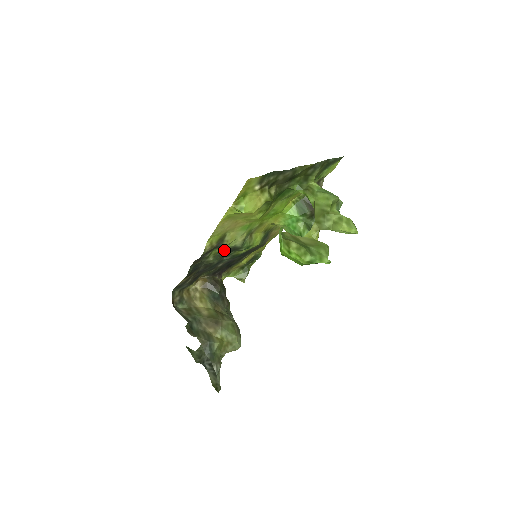
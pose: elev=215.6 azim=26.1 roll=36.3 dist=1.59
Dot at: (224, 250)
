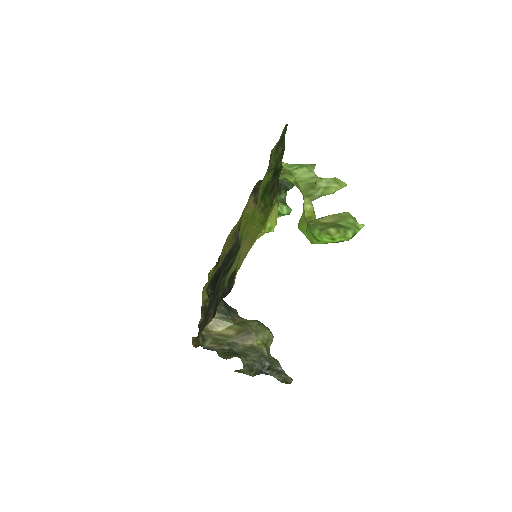
Dot at: (229, 270)
